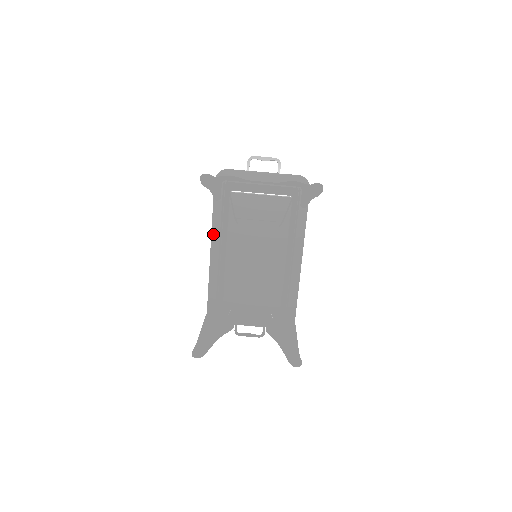
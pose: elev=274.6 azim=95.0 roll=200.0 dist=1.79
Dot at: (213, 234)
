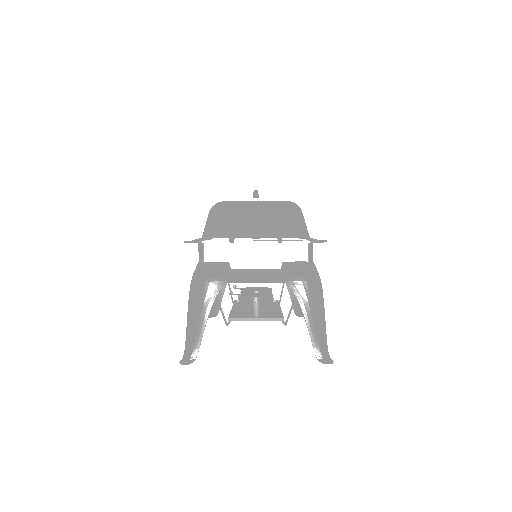
Dot at: occluded
